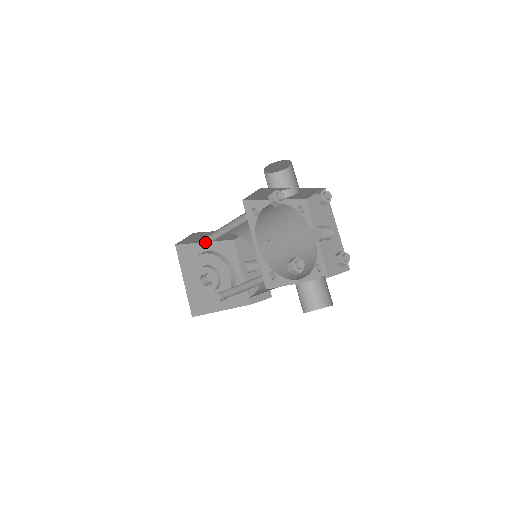
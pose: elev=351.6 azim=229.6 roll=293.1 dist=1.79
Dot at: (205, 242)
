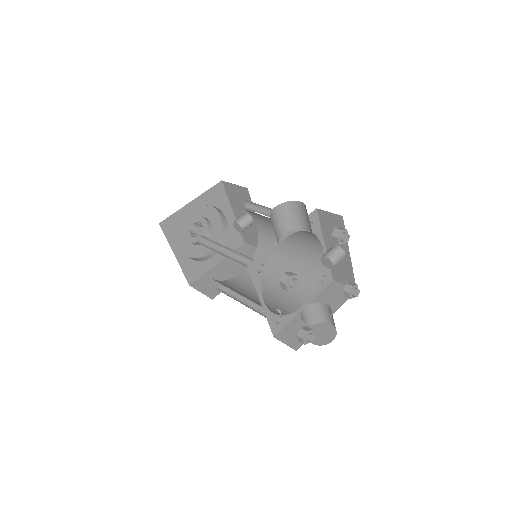
Dot at: occluded
